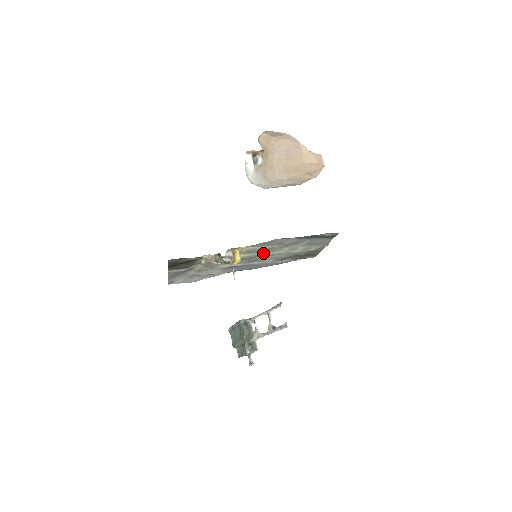
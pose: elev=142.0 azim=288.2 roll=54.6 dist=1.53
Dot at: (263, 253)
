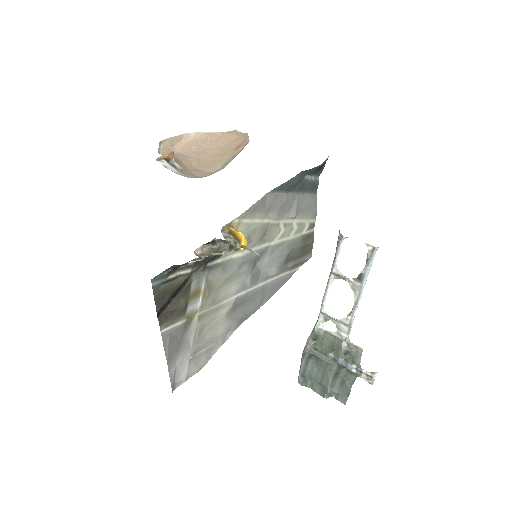
Dot at: (261, 246)
